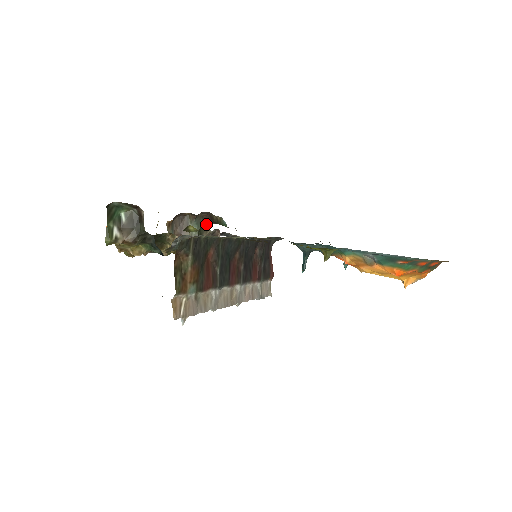
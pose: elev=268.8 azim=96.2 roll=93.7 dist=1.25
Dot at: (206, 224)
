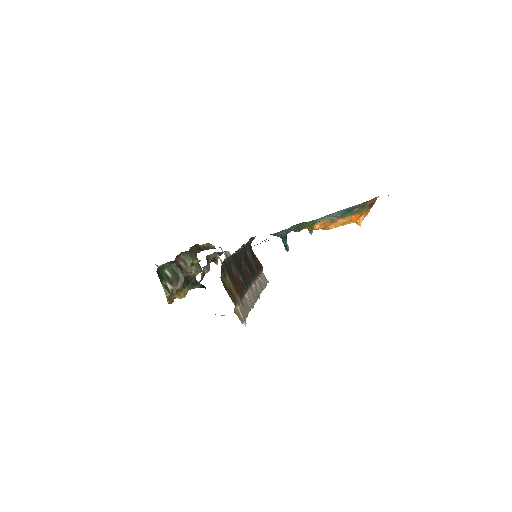
Dot at: (196, 255)
